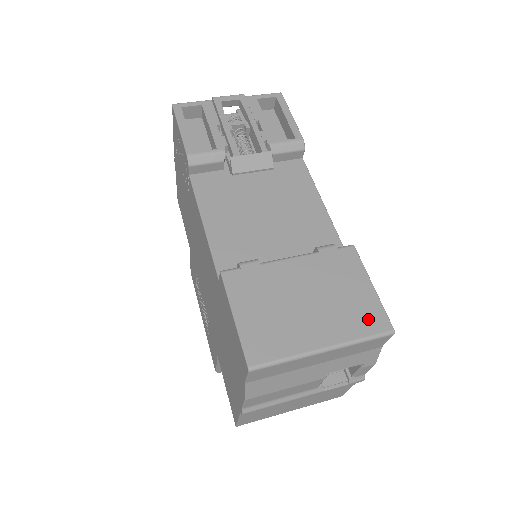
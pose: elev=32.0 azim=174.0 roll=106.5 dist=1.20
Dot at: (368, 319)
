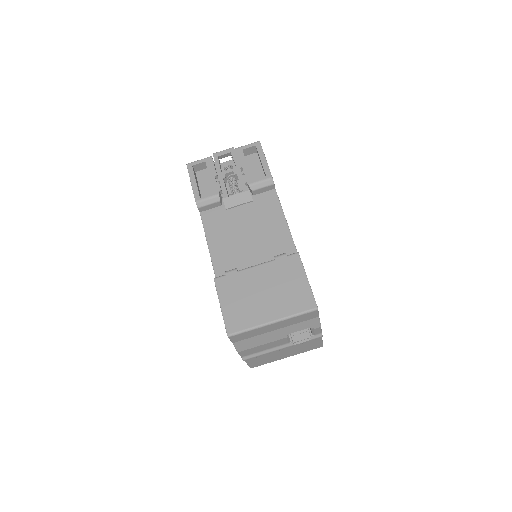
Dot at: (301, 302)
